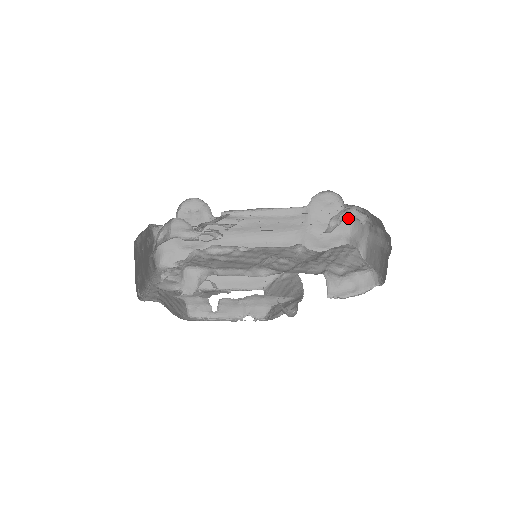
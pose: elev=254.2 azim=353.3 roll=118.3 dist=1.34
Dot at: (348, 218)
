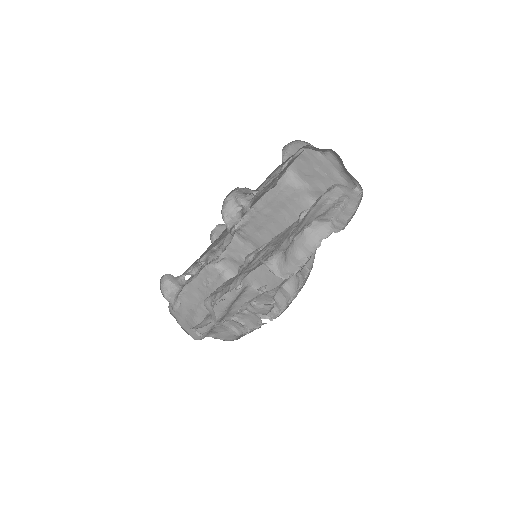
Dot at: (249, 194)
